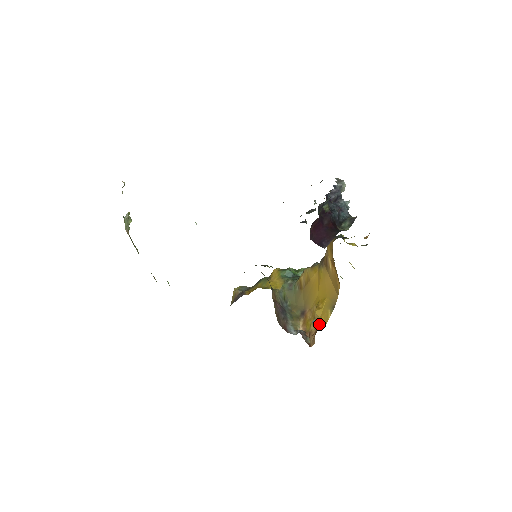
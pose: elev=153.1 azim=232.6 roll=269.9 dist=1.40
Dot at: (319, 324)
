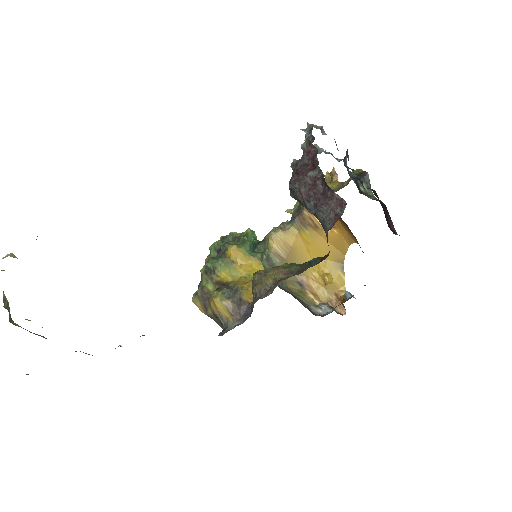
Dot at: (336, 289)
